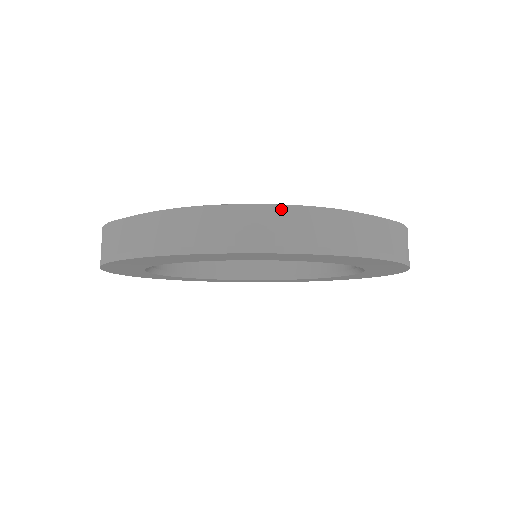
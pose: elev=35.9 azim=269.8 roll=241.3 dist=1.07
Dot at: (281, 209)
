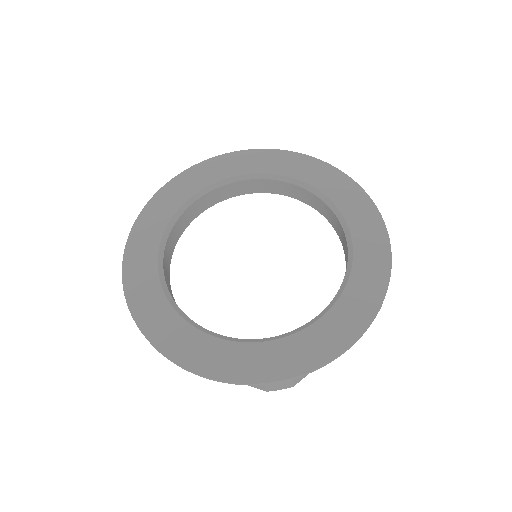
Dot at: occluded
